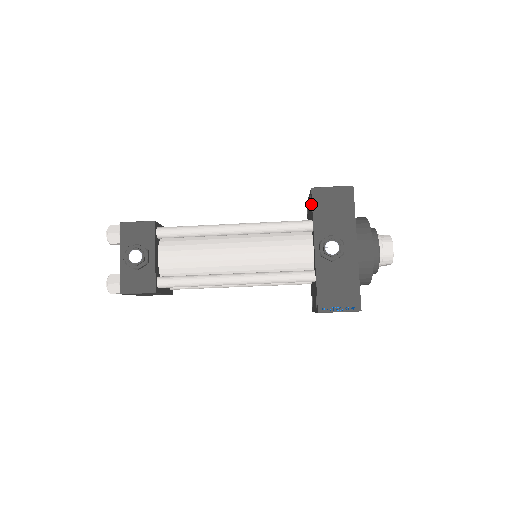
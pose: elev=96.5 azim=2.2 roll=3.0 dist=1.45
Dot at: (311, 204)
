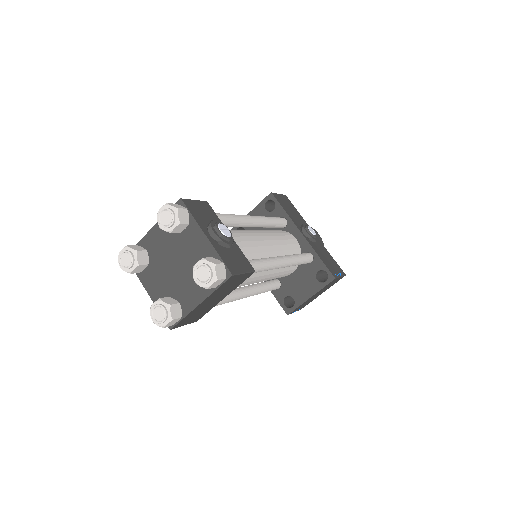
Dot at: (267, 210)
